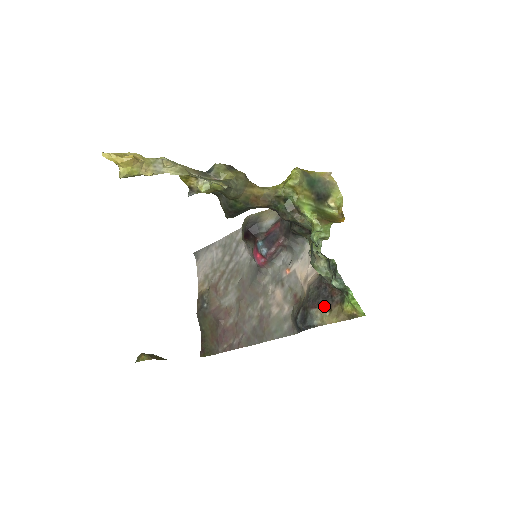
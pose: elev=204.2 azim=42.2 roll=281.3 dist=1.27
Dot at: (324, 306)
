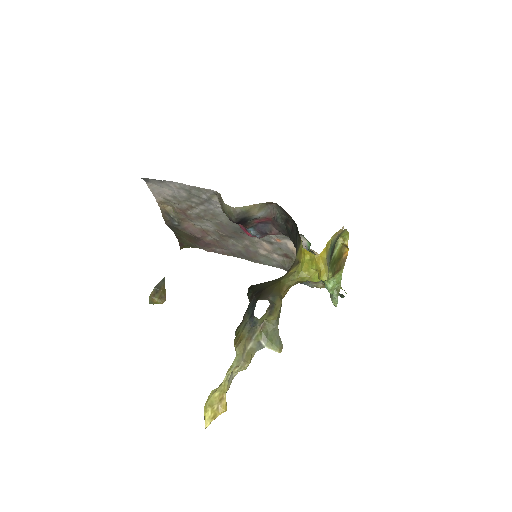
Dot at: occluded
